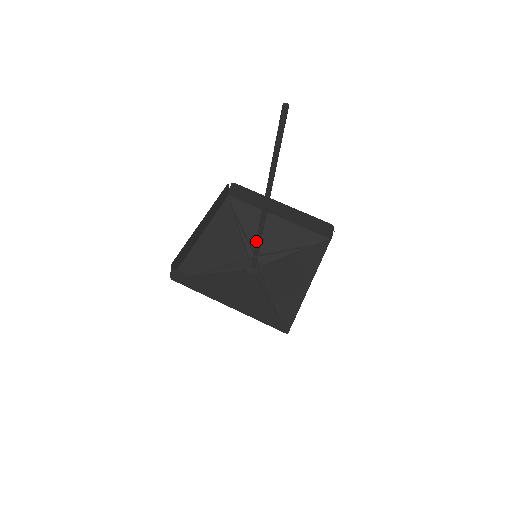
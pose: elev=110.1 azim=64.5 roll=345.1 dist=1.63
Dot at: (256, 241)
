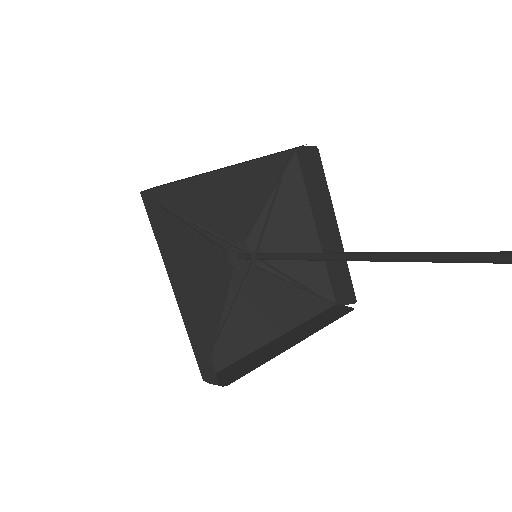
Dot at: (277, 254)
